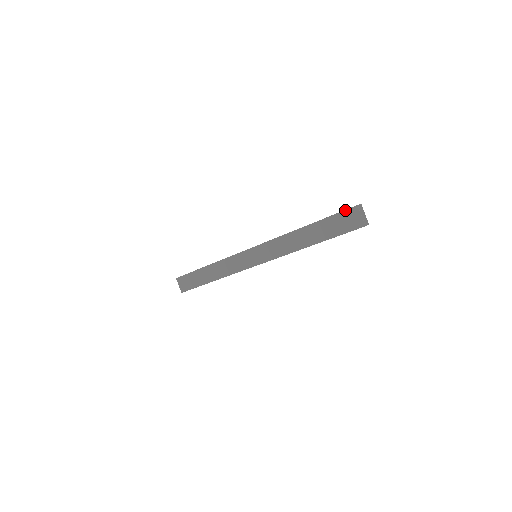
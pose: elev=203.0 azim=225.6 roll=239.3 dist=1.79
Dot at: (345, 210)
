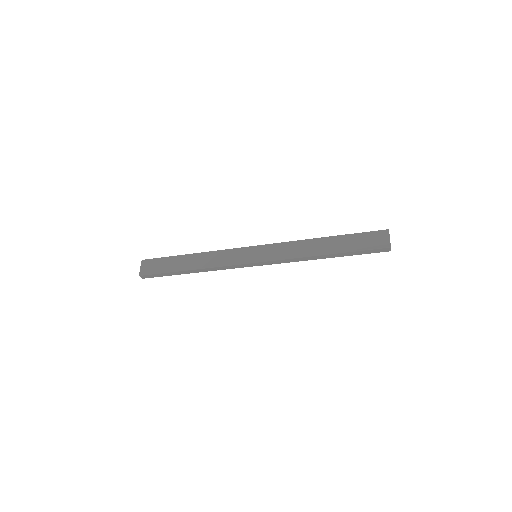
Dot at: (375, 231)
